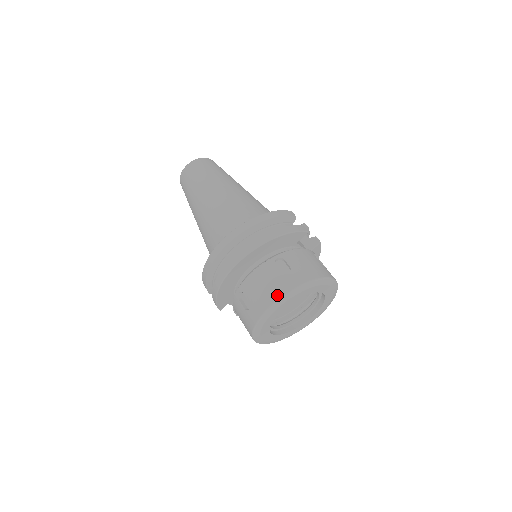
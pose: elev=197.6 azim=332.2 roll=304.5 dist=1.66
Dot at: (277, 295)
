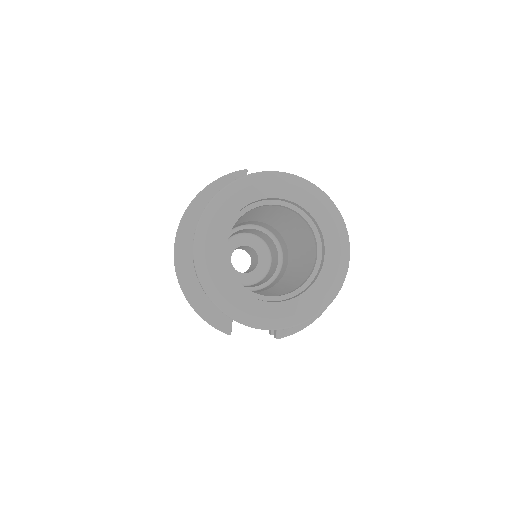
Dot at: occluded
